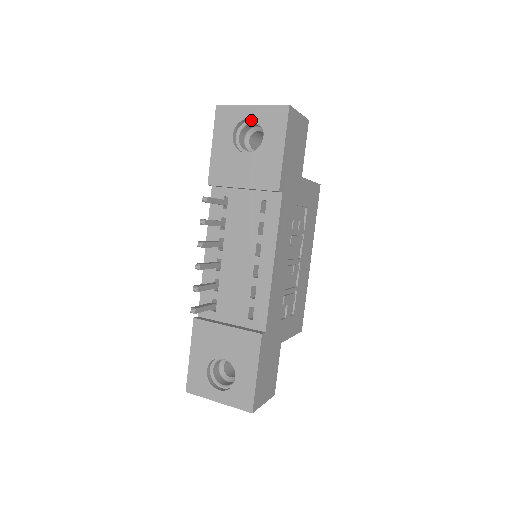
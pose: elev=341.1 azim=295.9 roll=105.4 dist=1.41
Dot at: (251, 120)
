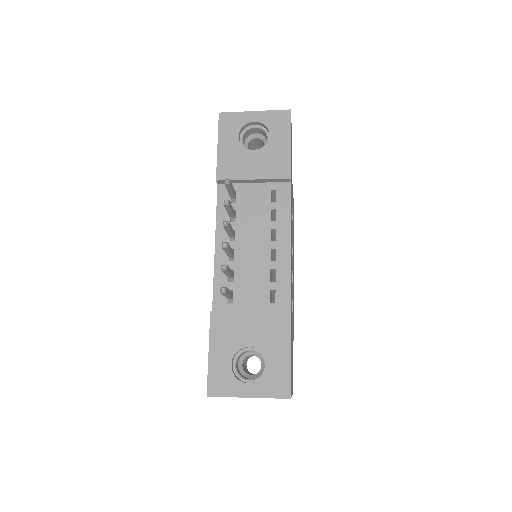
Dot at: (253, 125)
